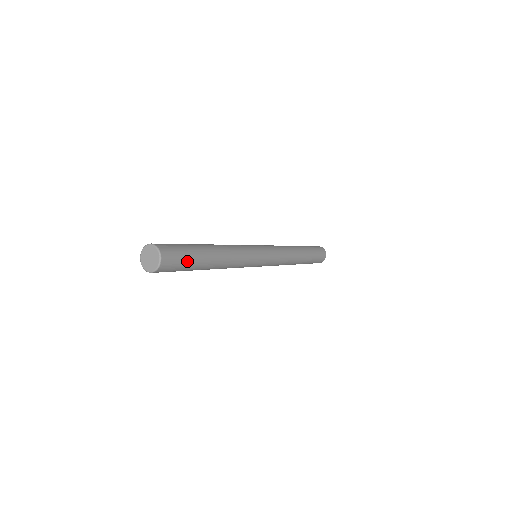
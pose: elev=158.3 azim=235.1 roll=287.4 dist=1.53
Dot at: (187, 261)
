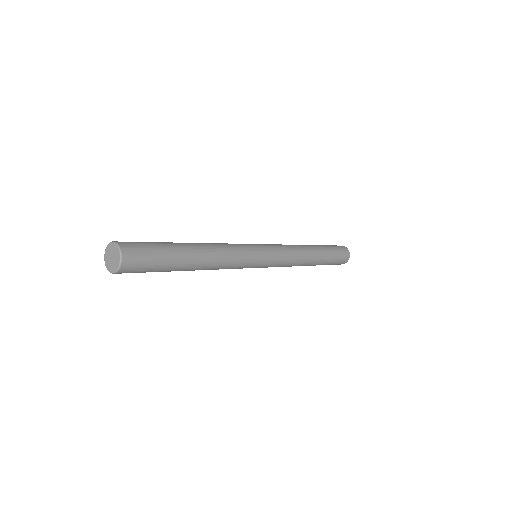
Dot at: (157, 263)
